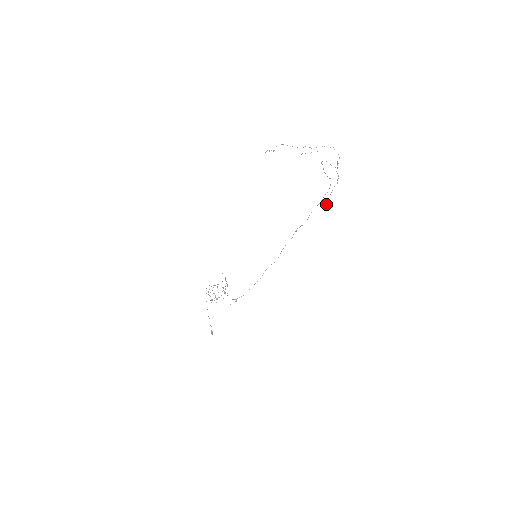
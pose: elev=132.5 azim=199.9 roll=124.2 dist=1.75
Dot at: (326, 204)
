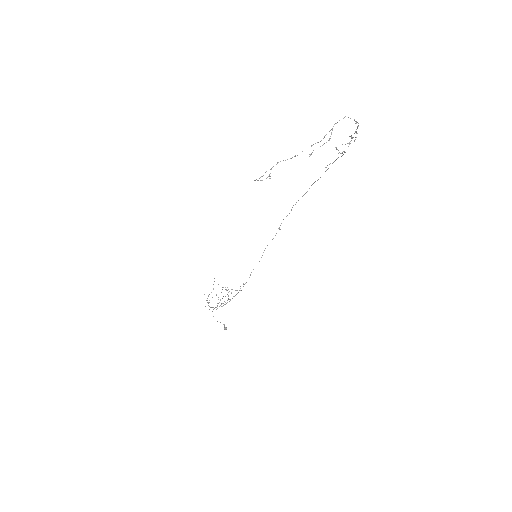
Dot at: (330, 163)
